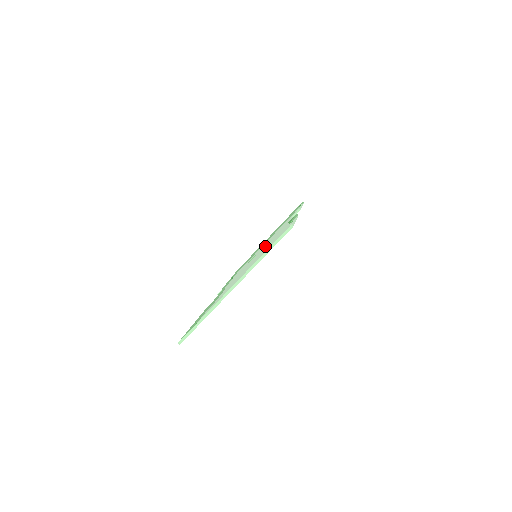
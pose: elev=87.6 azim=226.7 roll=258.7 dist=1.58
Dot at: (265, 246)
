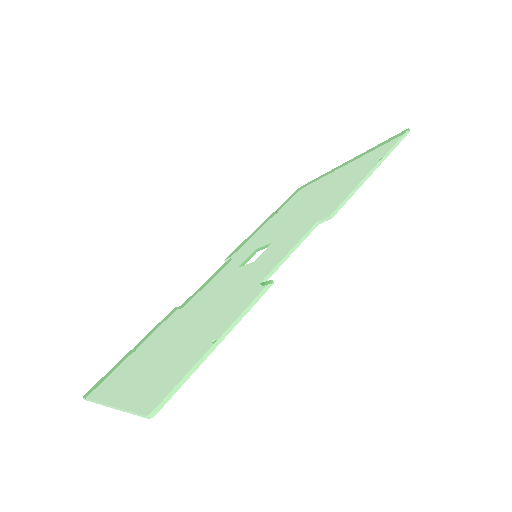
Dot at: (230, 292)
